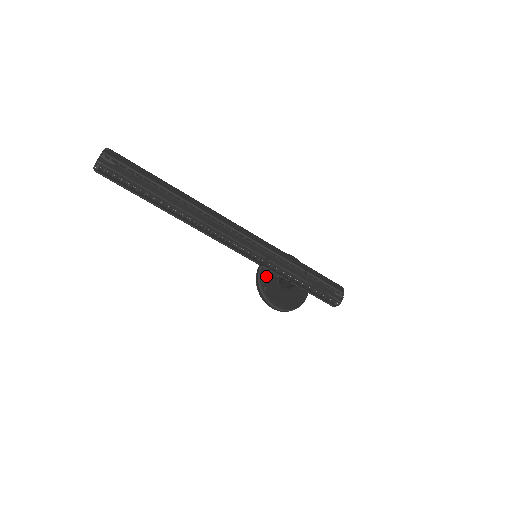
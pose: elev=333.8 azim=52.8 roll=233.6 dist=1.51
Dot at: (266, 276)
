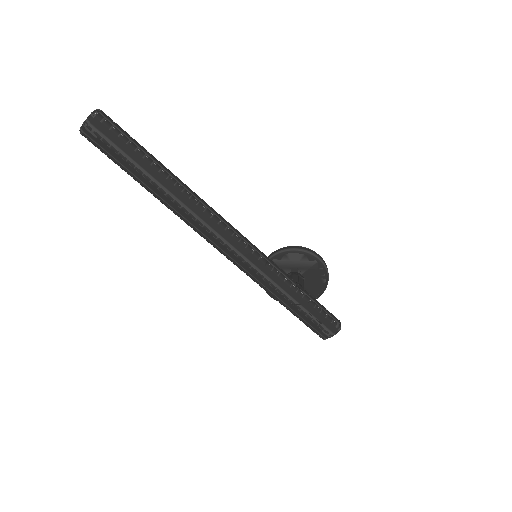
Dot at: occluded
